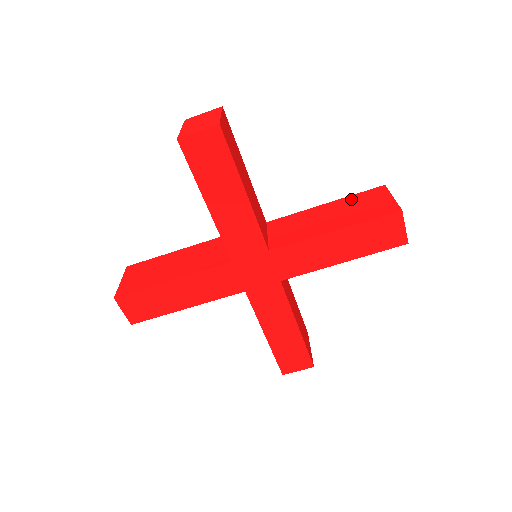
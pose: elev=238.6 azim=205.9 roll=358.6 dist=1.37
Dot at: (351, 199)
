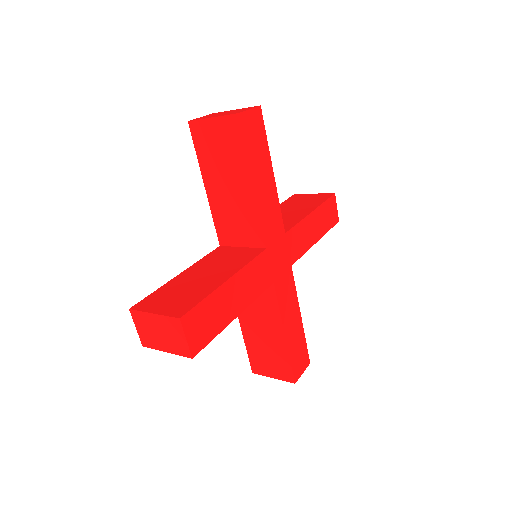
Dot at: (286, 203)
